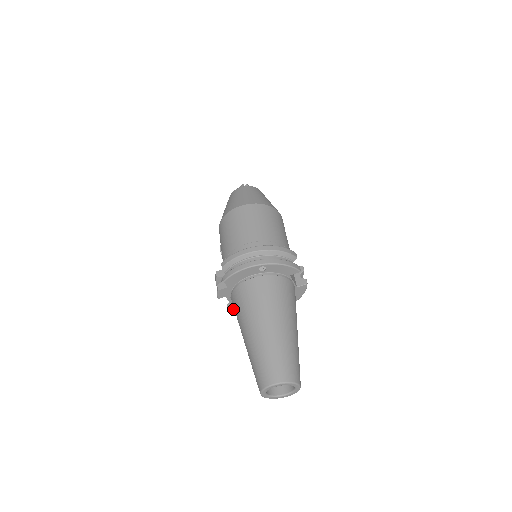
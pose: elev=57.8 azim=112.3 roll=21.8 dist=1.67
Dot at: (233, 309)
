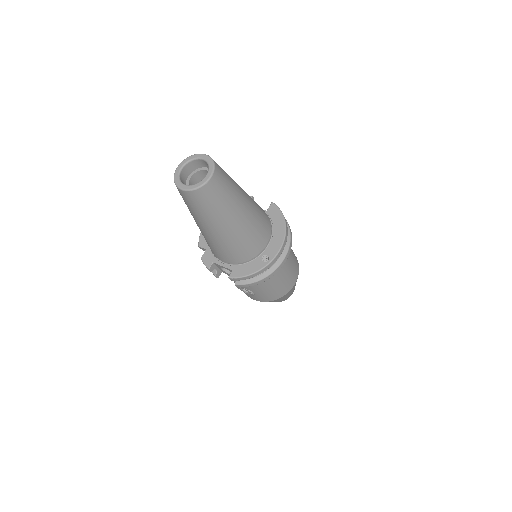
Dot at: (233, 274)
